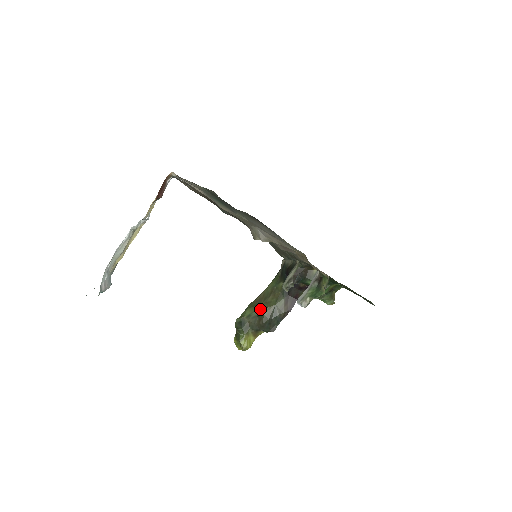
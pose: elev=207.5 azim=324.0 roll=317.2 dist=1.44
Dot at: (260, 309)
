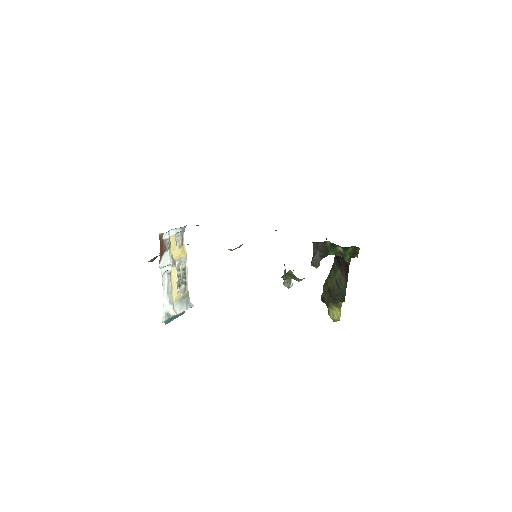
Dot at: (327, 284)
